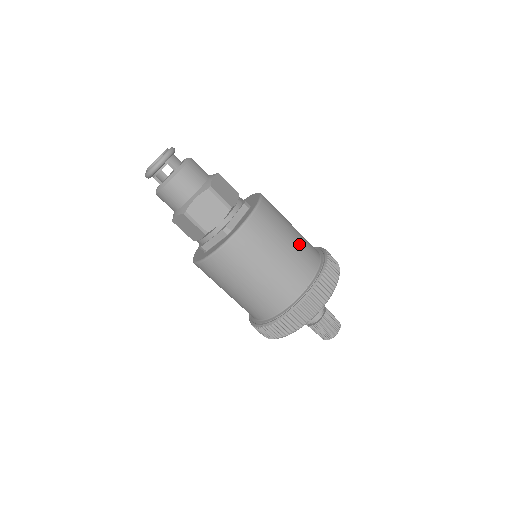
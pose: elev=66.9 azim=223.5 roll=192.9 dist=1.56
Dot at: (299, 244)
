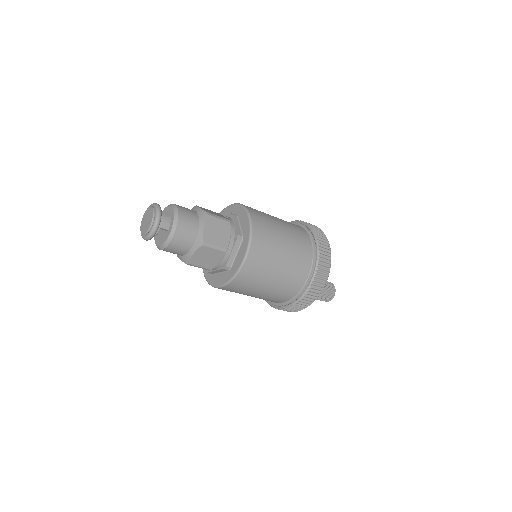
Dot at: (292, 255)
